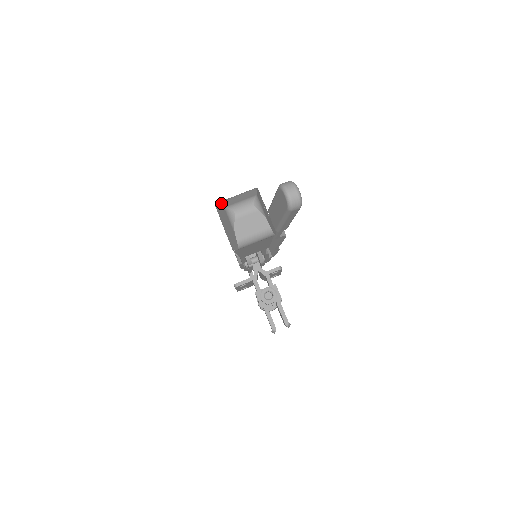
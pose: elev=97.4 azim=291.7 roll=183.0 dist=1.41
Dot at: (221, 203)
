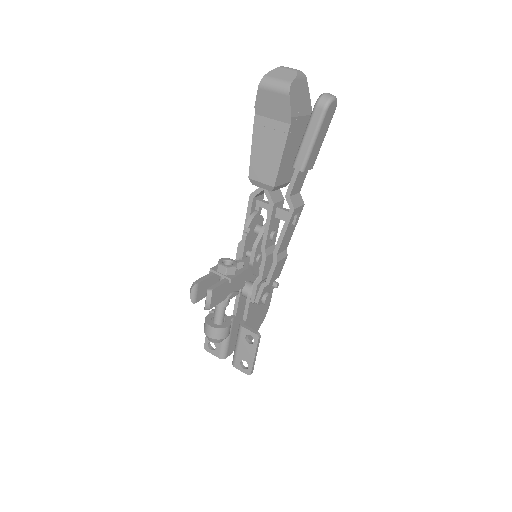
Dot at: occluded
